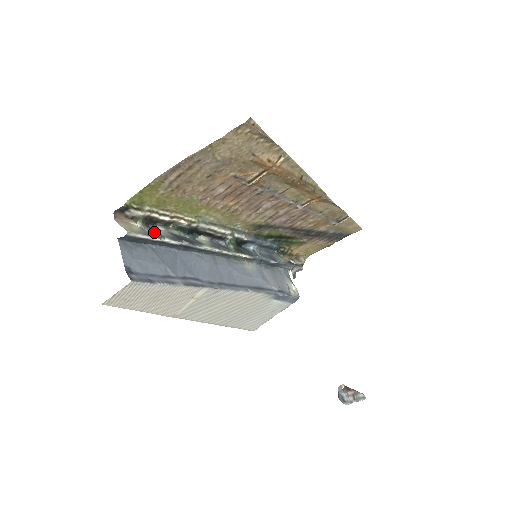
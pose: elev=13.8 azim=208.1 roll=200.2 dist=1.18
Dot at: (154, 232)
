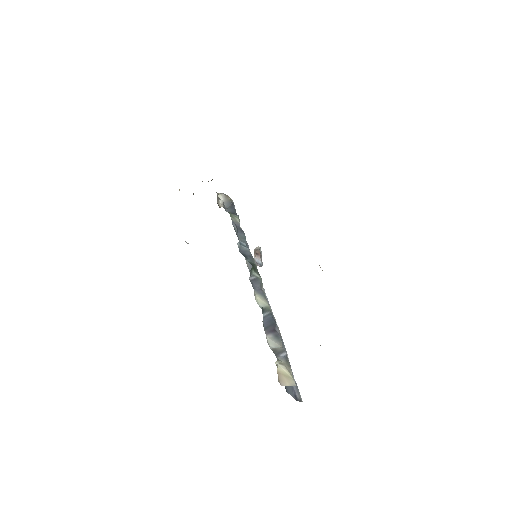
Dot at: (284, 356)
